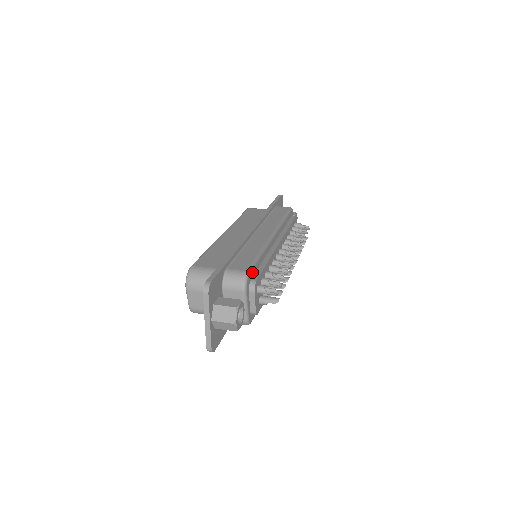
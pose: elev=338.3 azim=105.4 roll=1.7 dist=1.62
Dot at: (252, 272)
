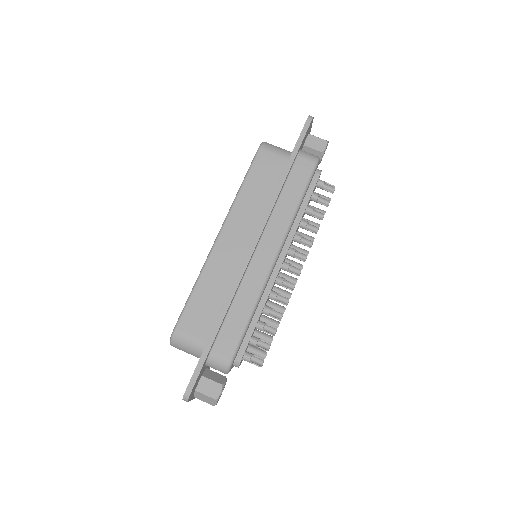
Dot at: (238, 351)
